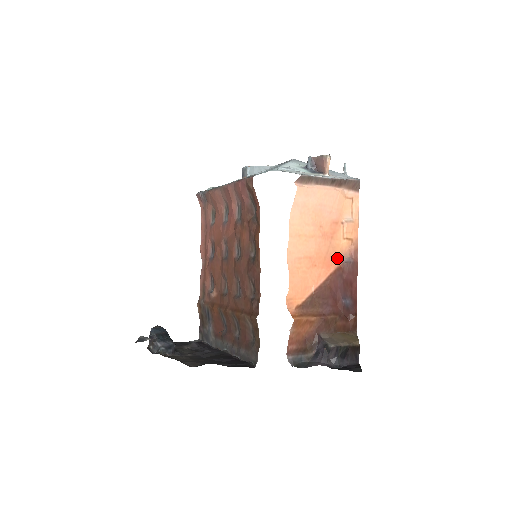
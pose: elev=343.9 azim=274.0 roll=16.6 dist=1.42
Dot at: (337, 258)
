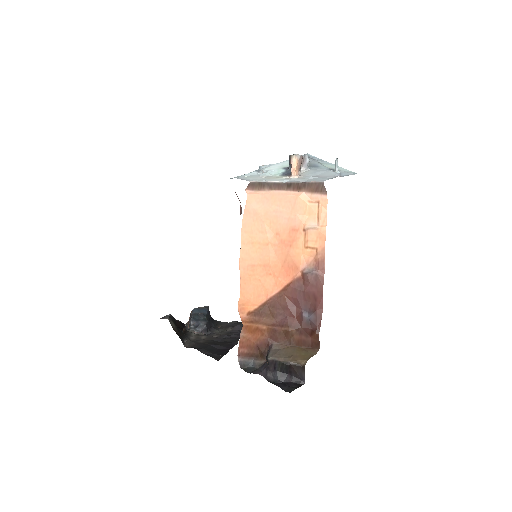
Dot at: (297, 268)
